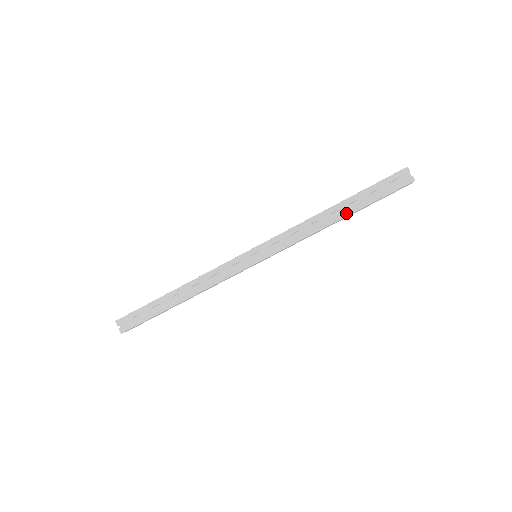
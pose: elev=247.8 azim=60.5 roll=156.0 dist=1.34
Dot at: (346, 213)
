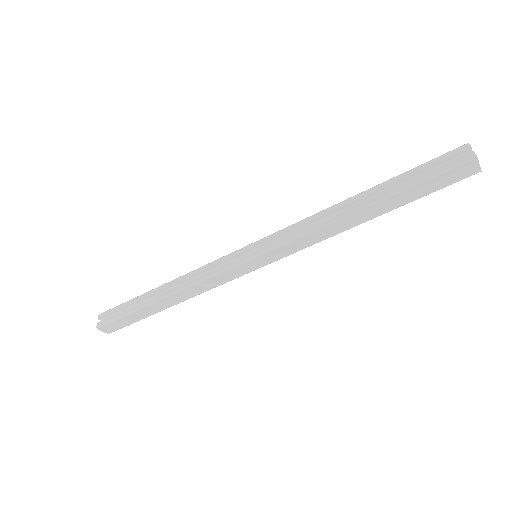
Dot at: (372, 201)
